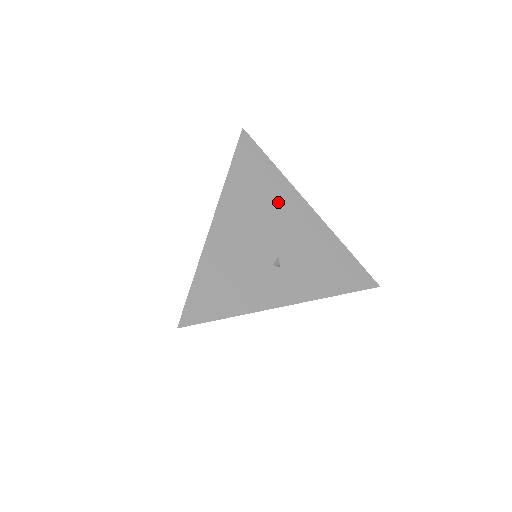
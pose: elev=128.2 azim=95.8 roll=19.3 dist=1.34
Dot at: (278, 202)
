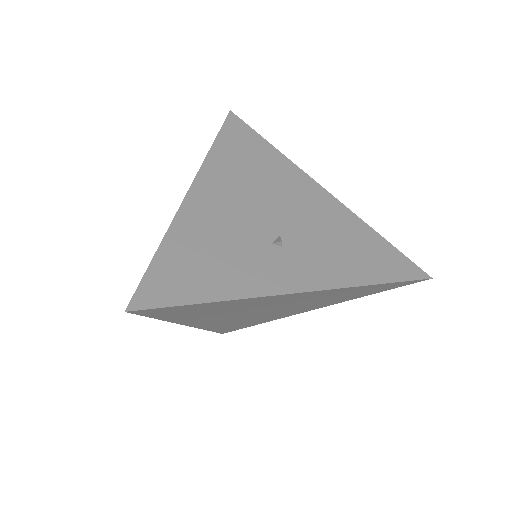
Dot at: (277, 179)
